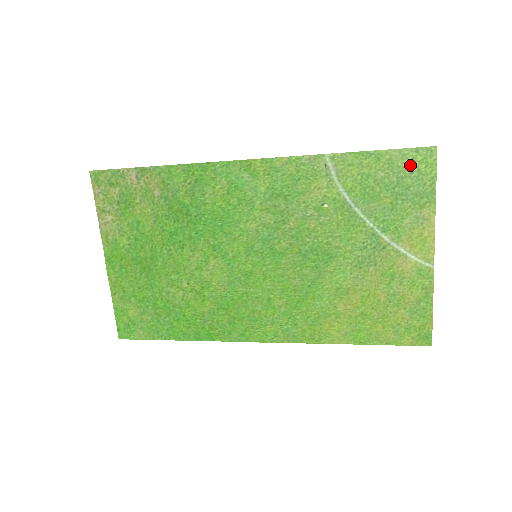
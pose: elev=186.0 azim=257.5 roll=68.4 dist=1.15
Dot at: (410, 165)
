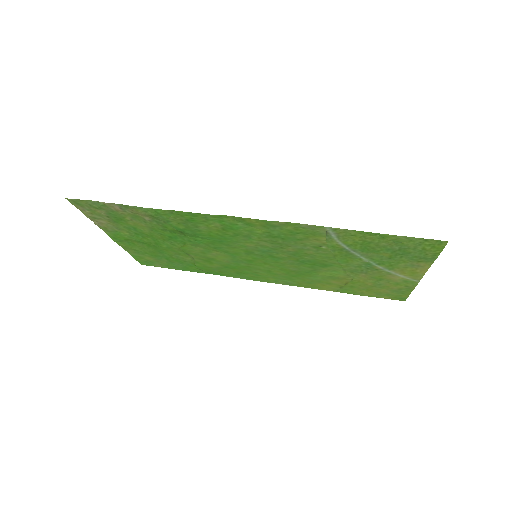
Dot at: (416, 245)
